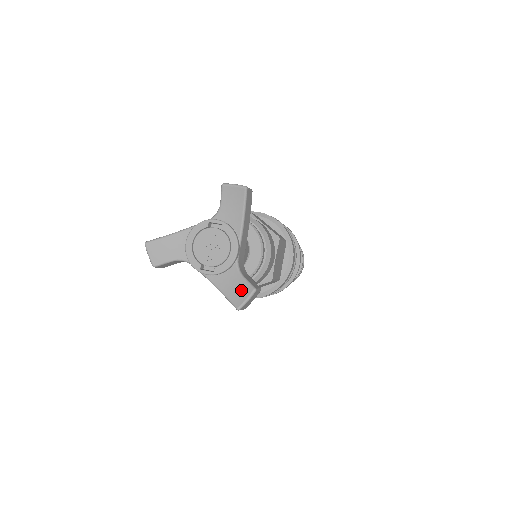
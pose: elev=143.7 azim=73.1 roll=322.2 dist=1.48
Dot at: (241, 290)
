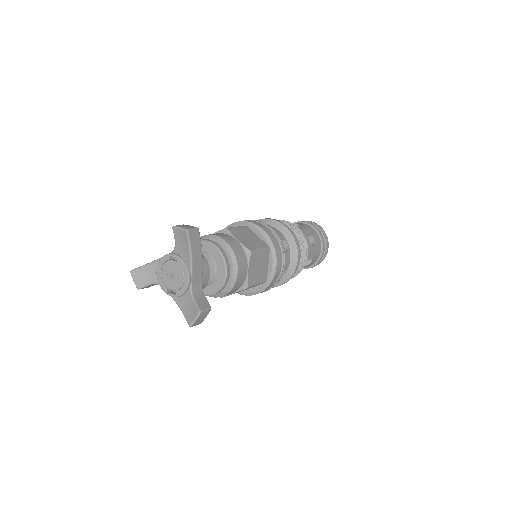
Dot at: (192, 311)
